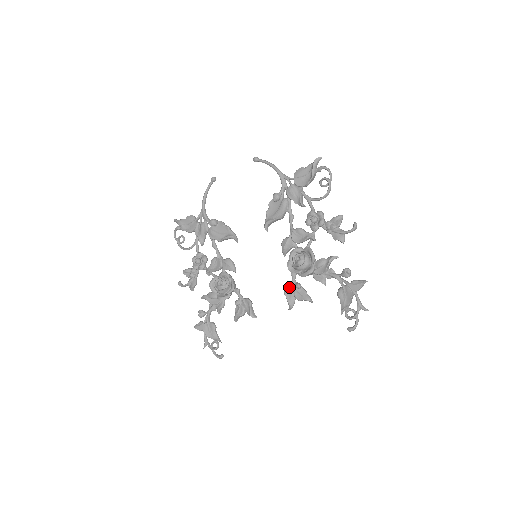
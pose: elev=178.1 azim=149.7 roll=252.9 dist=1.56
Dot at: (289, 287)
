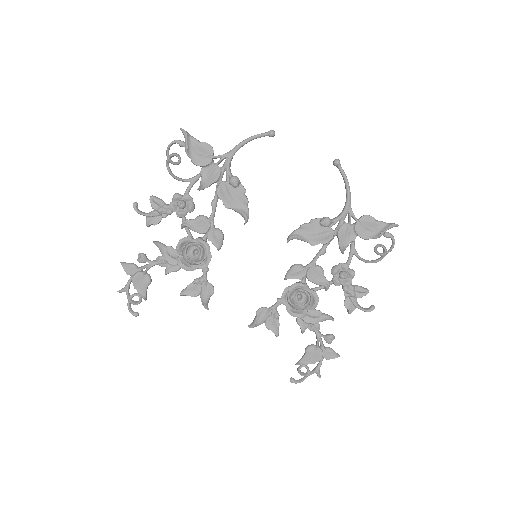
Dot at: (266, 309)
